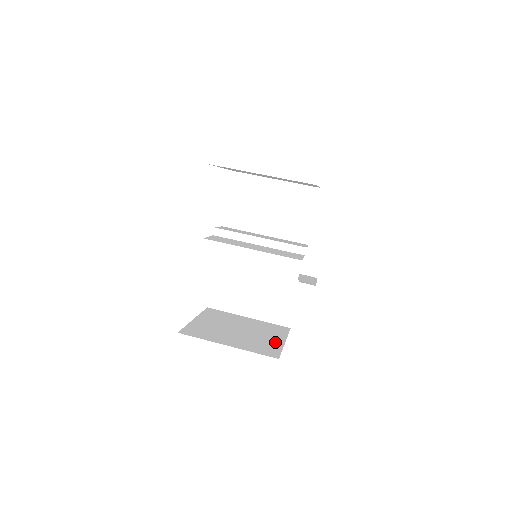
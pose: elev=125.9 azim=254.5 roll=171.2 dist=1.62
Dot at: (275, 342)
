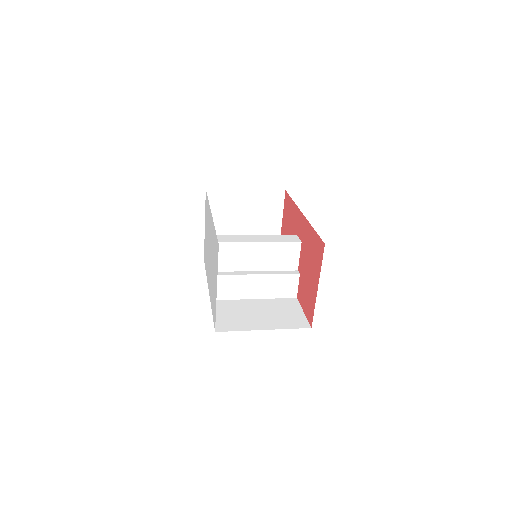
Dot at: occluded
